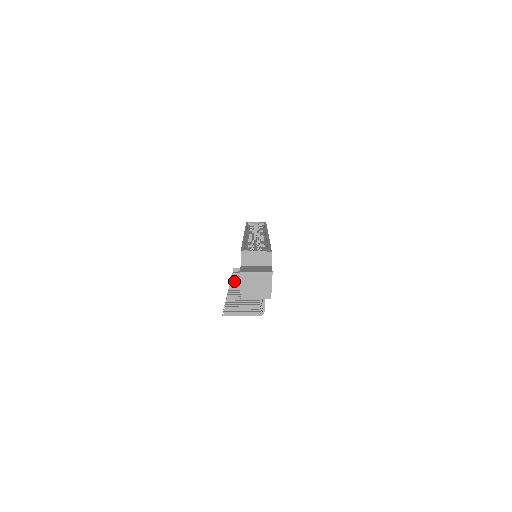
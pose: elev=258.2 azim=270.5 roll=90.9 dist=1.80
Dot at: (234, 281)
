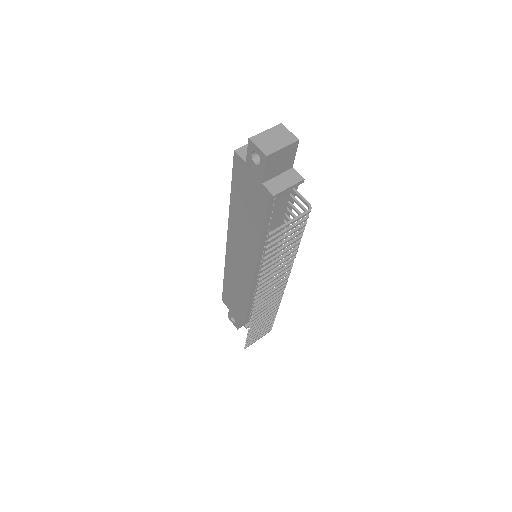
Dot at: (255, 314)
